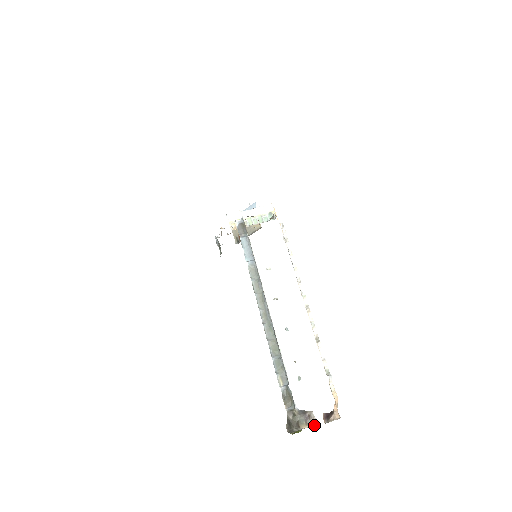
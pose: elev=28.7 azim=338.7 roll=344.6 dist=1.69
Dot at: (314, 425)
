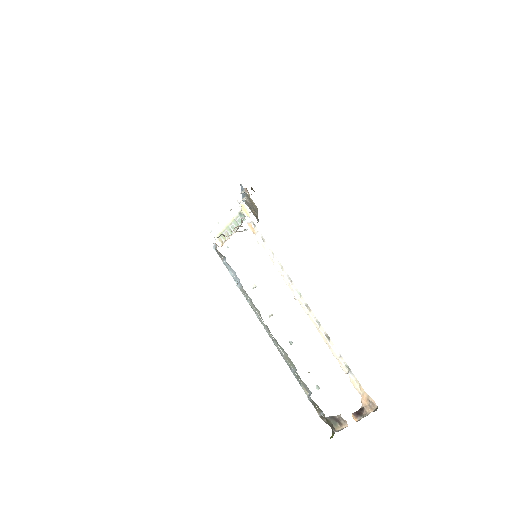
Dot at: (345, 427)
